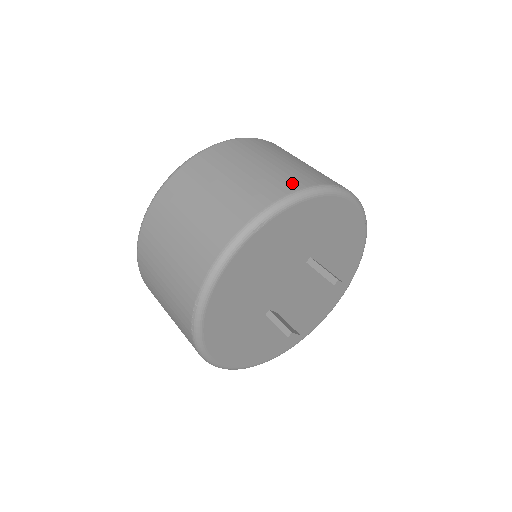
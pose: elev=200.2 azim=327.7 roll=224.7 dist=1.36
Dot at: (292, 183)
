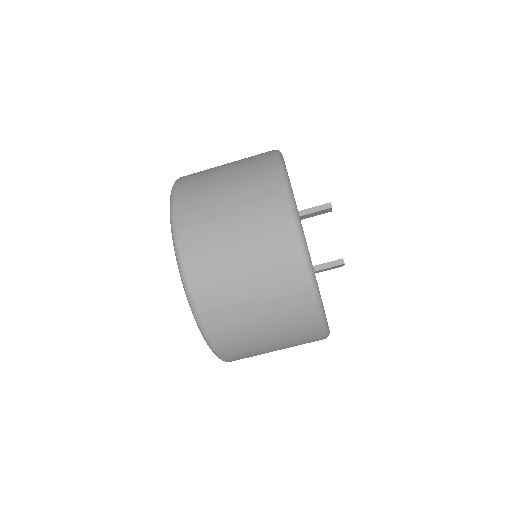
Dot at: (265, 159)
